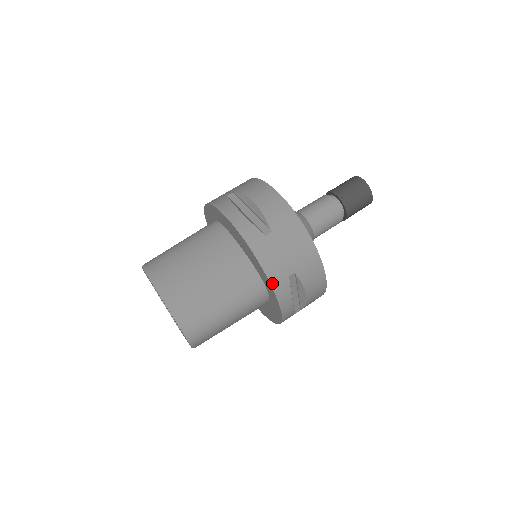
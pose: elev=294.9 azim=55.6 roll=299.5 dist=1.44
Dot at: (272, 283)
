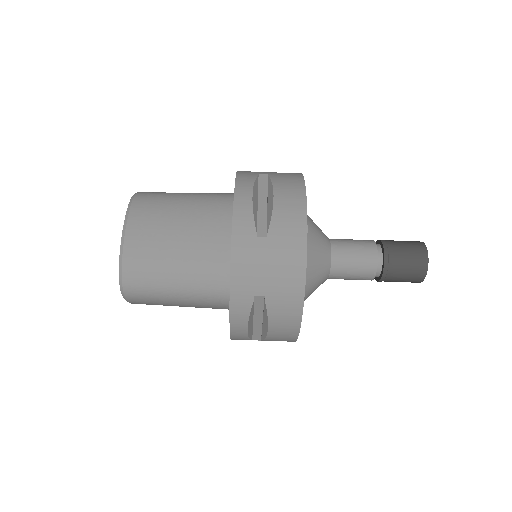
Dot at: (232, 290)
